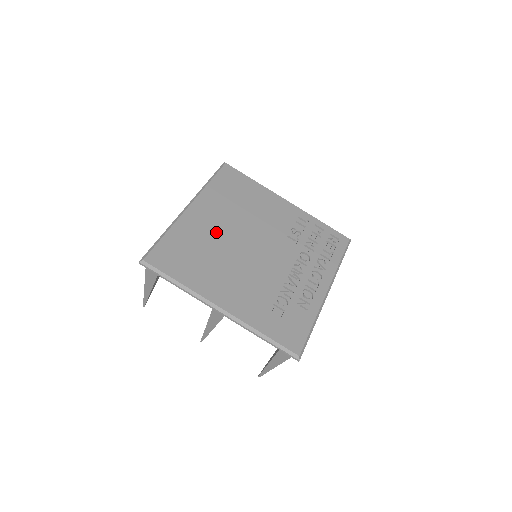
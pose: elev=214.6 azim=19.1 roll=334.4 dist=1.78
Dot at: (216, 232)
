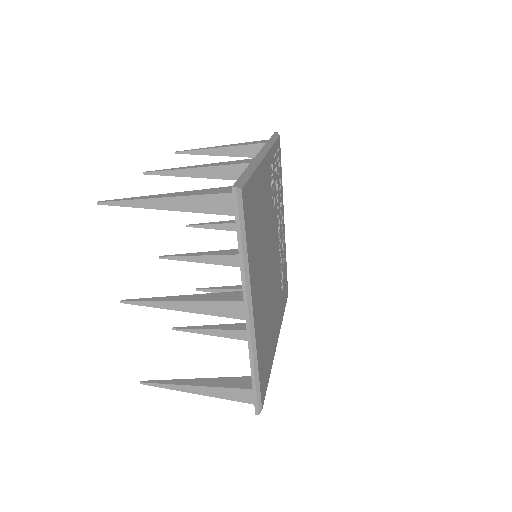
Dot at: (264, 298)
